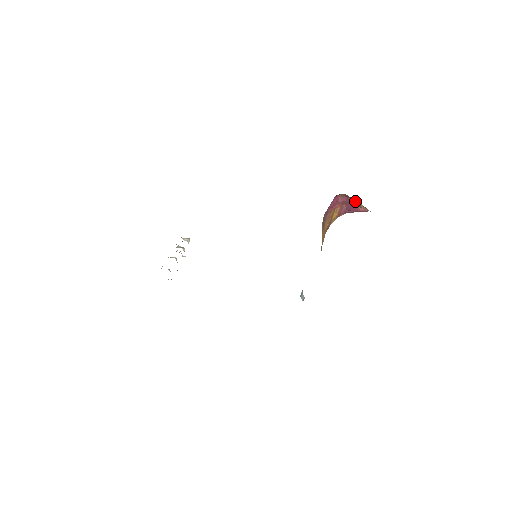
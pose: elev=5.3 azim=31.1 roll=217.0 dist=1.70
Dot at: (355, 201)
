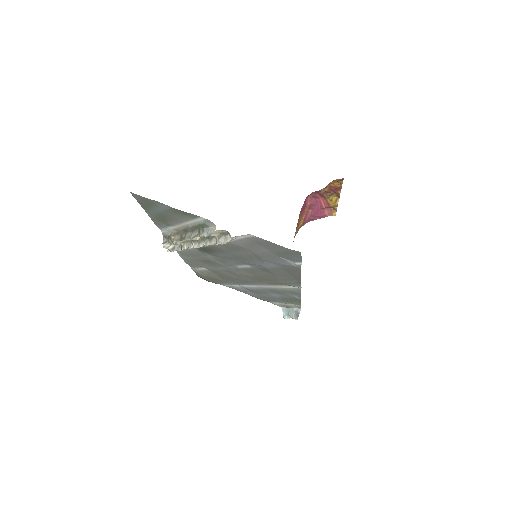
Dot at: (325, 200)
